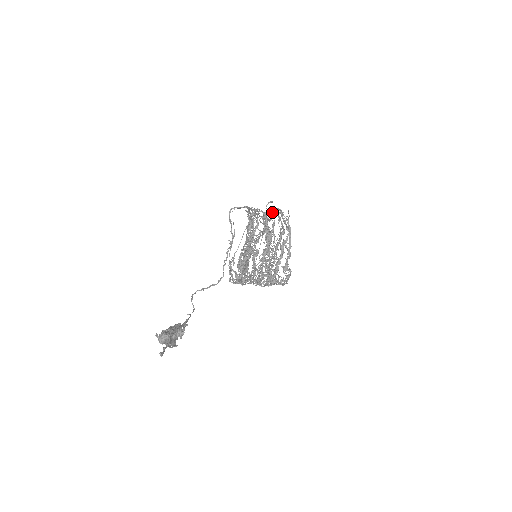
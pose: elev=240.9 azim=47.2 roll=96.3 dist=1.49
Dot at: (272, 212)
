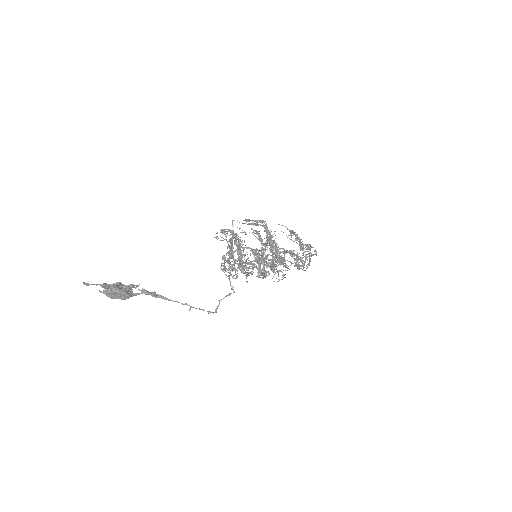
Dot at: (251, 229)
